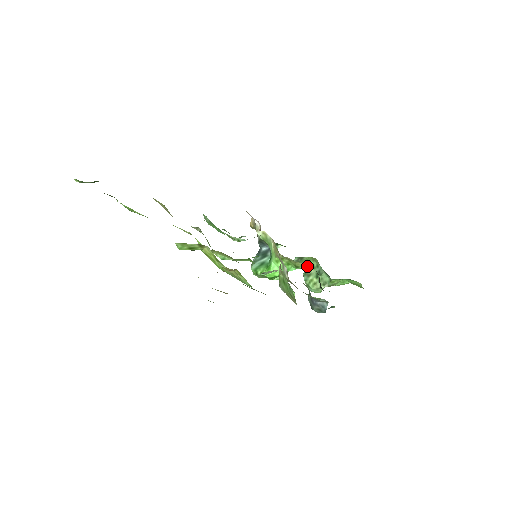
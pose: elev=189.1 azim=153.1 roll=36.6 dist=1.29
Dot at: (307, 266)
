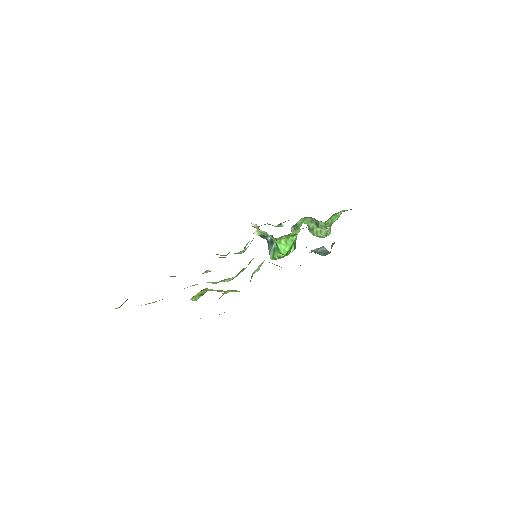
Dot at: (299, 230)
